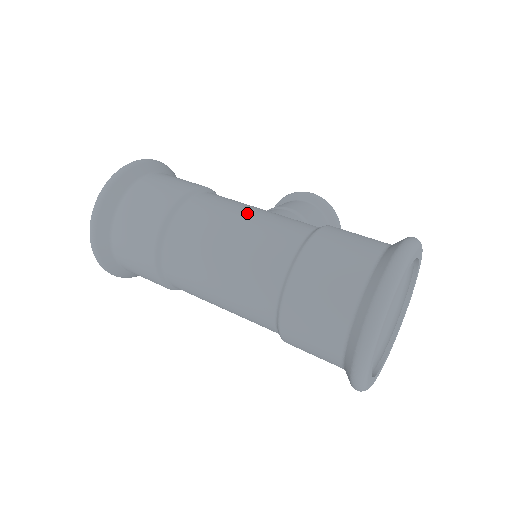
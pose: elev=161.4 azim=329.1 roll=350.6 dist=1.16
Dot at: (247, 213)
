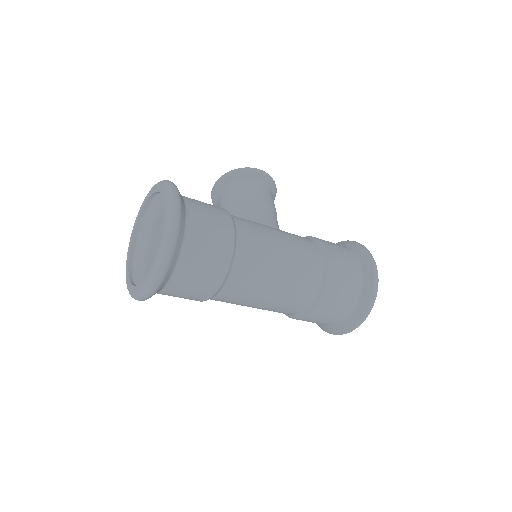
Dot at: (282, 250)
